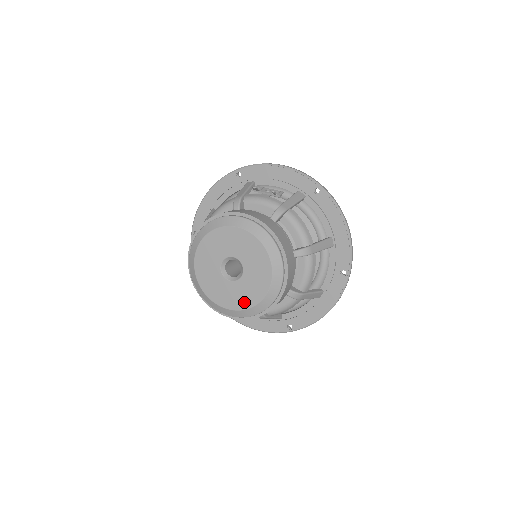
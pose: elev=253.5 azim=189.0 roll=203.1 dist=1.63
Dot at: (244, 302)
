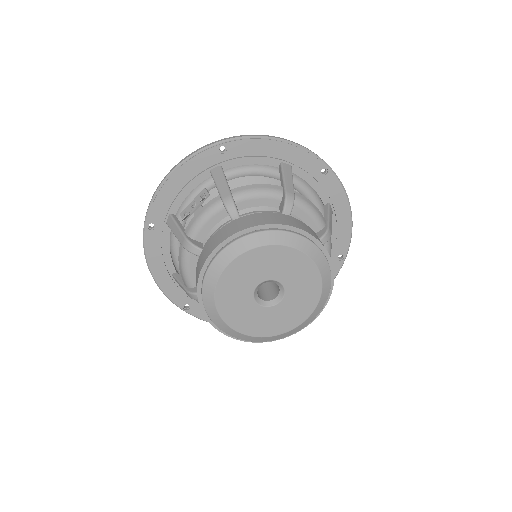
Dot at: (311, 298)
